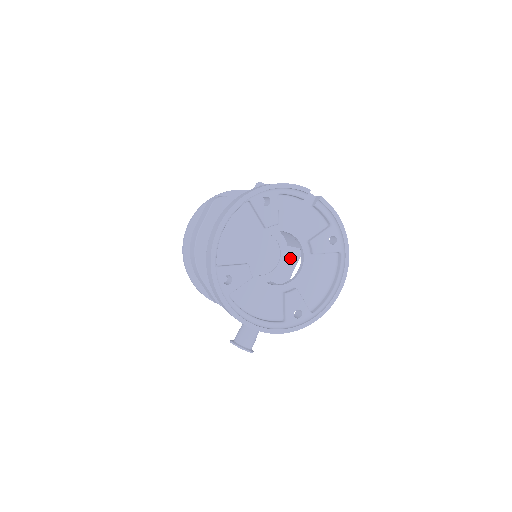
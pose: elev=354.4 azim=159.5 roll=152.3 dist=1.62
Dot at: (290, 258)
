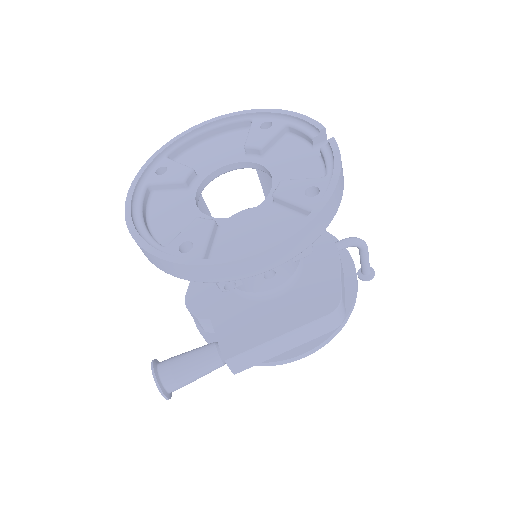
Dot at: (307, 309)
